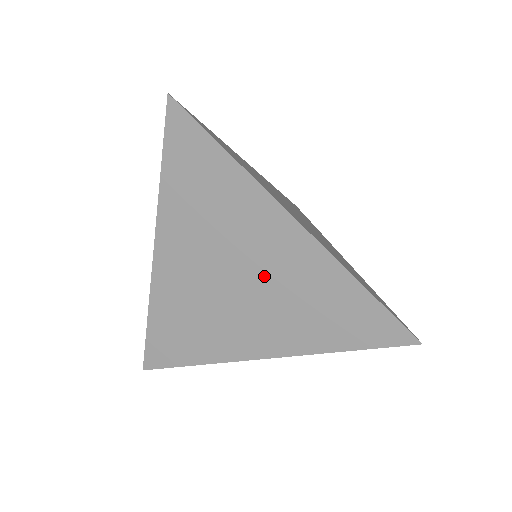
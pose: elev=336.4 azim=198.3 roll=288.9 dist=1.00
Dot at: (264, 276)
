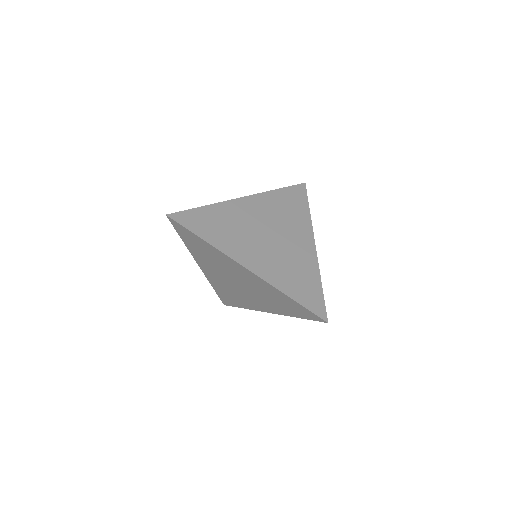
Dot at: (247, 284)
